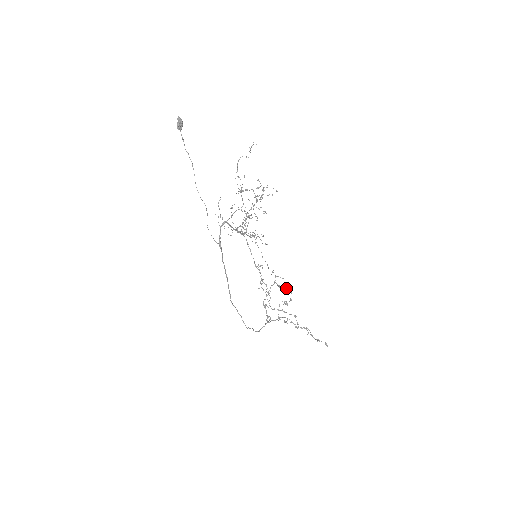
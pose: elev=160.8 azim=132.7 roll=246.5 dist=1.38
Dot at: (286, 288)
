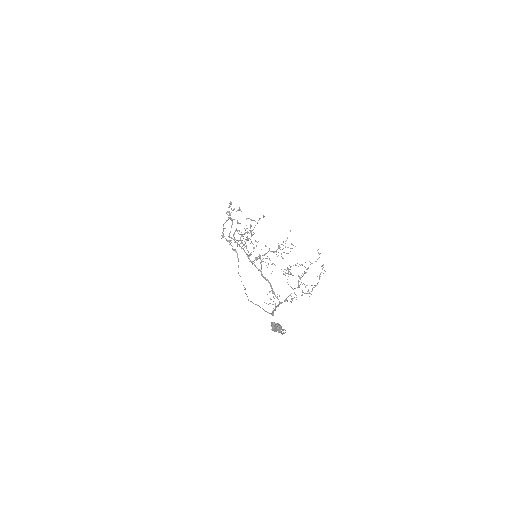
Dot at: (236, 211)
